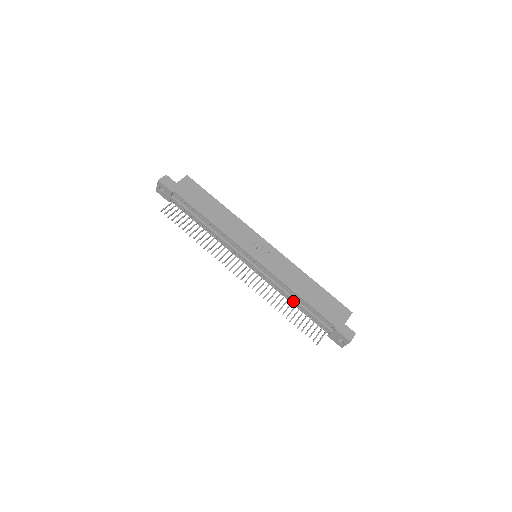
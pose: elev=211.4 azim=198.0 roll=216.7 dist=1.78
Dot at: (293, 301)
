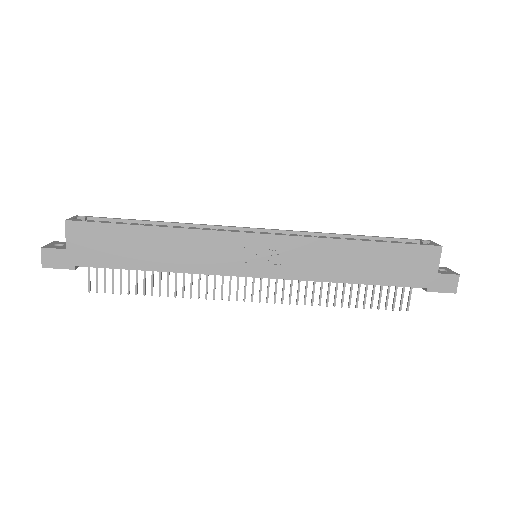
Dot at: occluded
